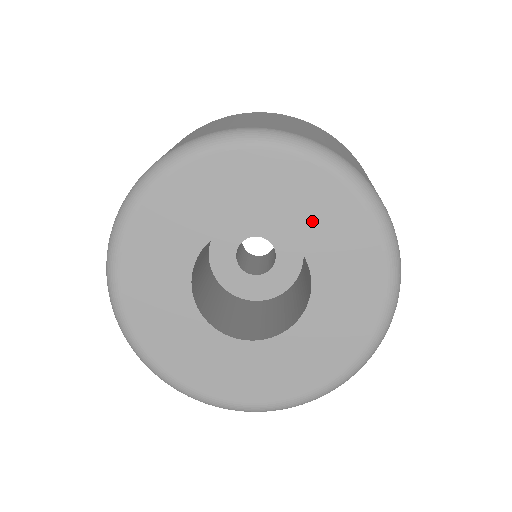
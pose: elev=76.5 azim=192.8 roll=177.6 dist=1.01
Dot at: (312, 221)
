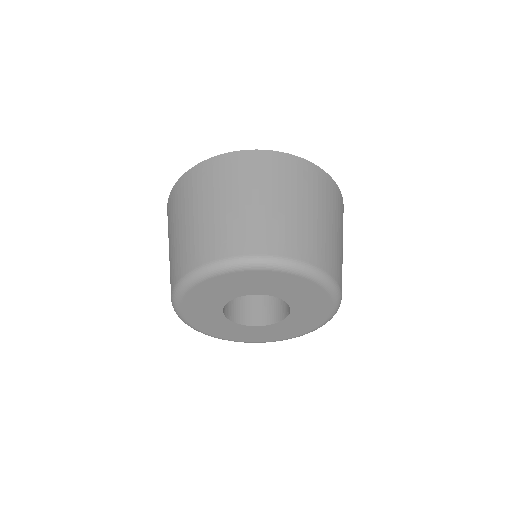
Dot at: (246, 286)
